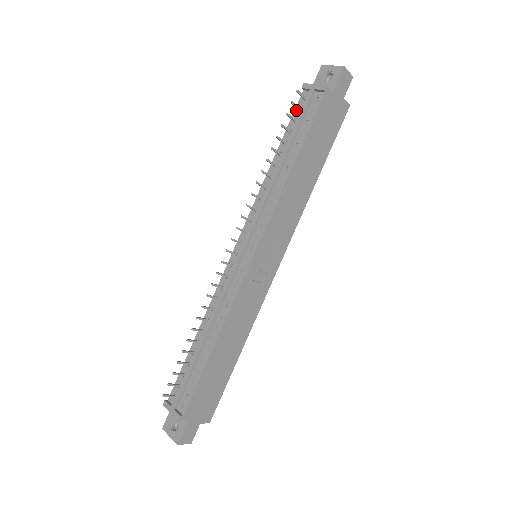
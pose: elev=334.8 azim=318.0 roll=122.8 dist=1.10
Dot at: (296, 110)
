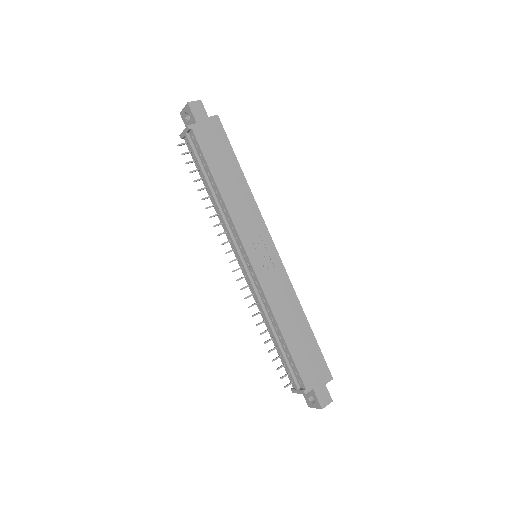
Dot at: (191, 154)
